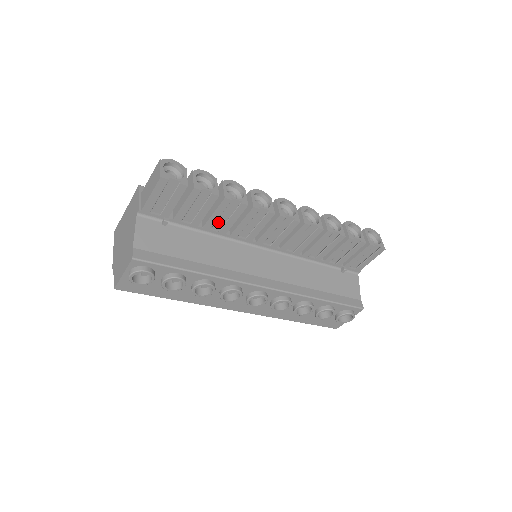
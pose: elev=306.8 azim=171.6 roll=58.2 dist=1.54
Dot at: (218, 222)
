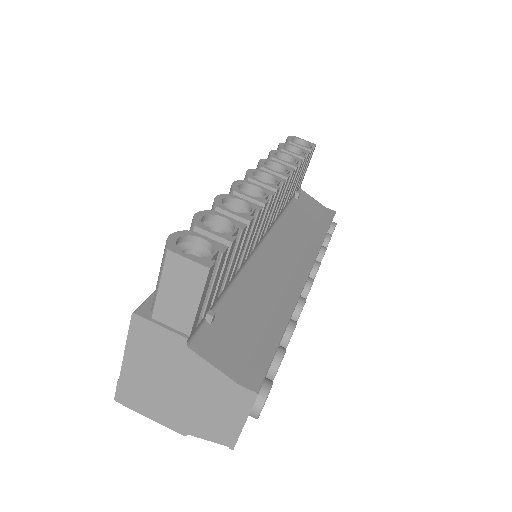
Dot at: occluded
